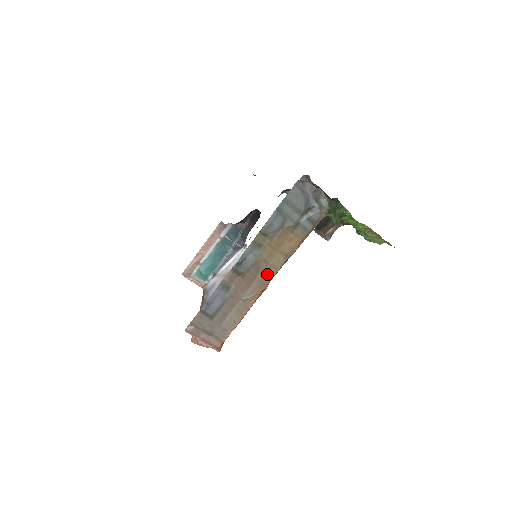
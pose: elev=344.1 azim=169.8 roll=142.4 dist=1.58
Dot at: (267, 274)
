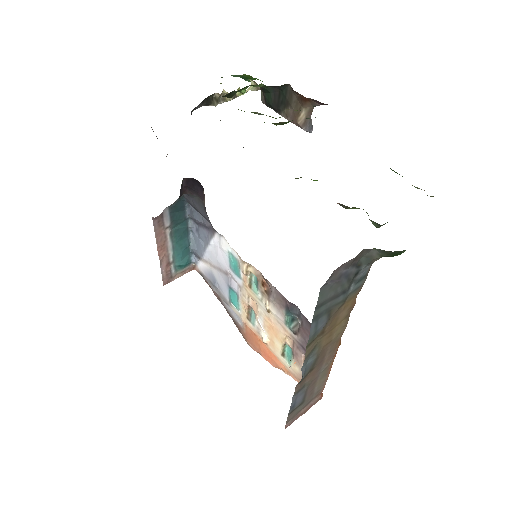
Dot at: (334, 342)
